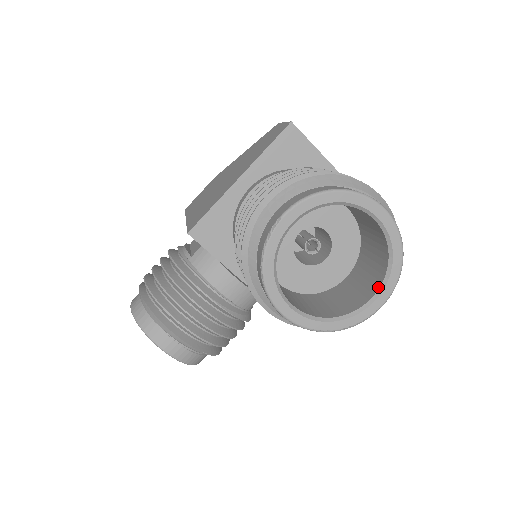
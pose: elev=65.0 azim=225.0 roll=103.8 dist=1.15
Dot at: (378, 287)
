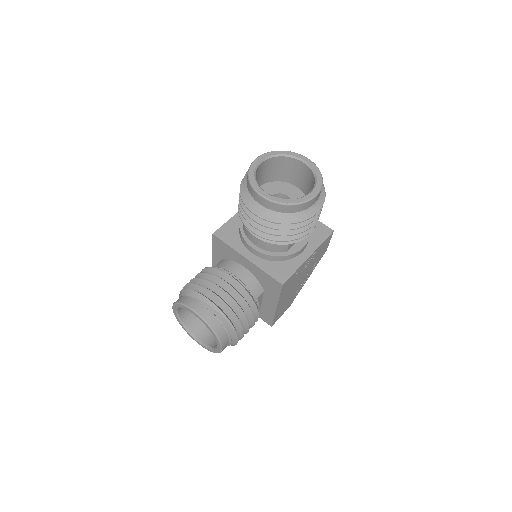
Dot at: (313, 188)
